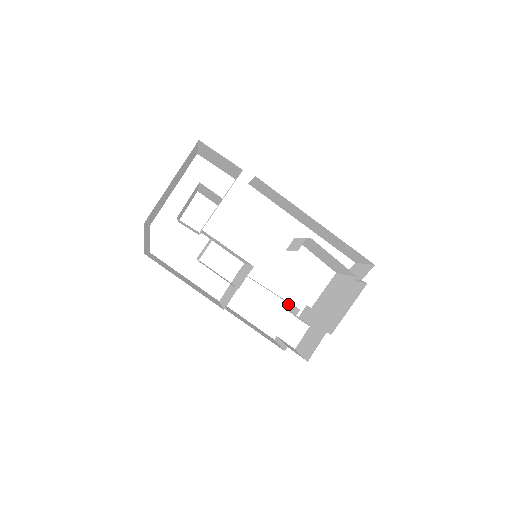
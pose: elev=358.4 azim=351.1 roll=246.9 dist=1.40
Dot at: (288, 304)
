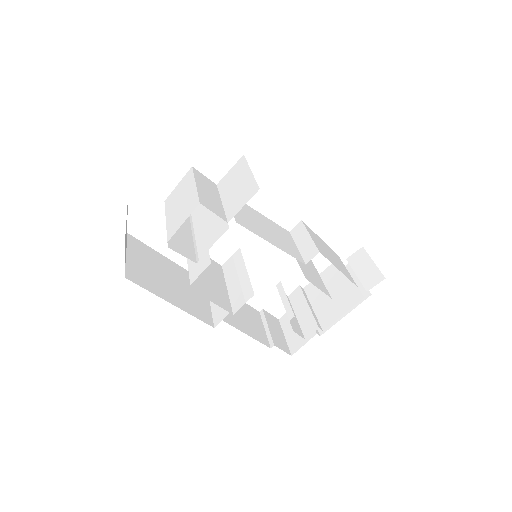
Dot at: (281, 285)
